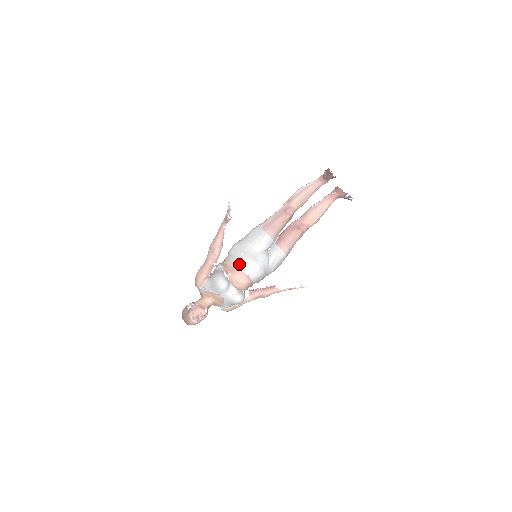
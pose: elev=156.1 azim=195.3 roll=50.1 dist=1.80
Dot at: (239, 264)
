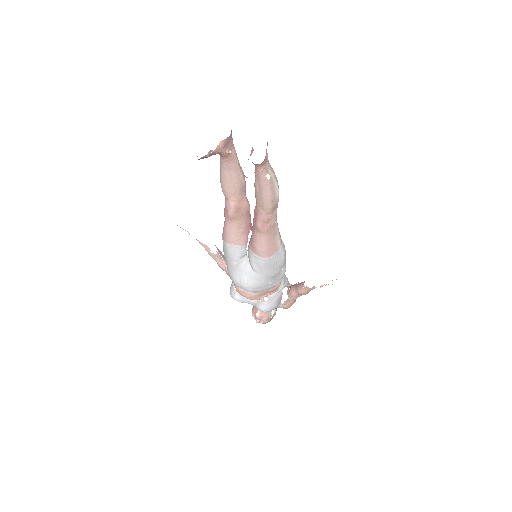
Dot at: occluded
